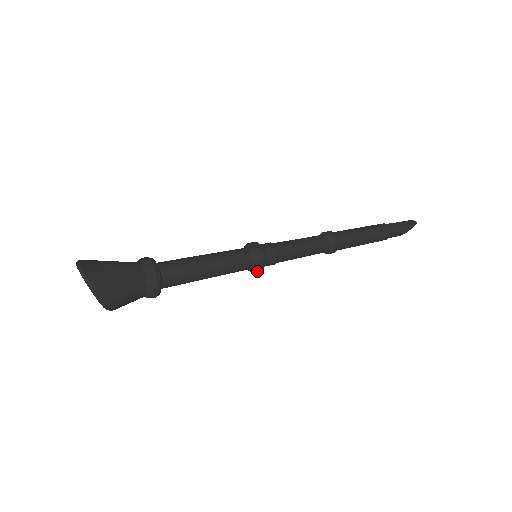
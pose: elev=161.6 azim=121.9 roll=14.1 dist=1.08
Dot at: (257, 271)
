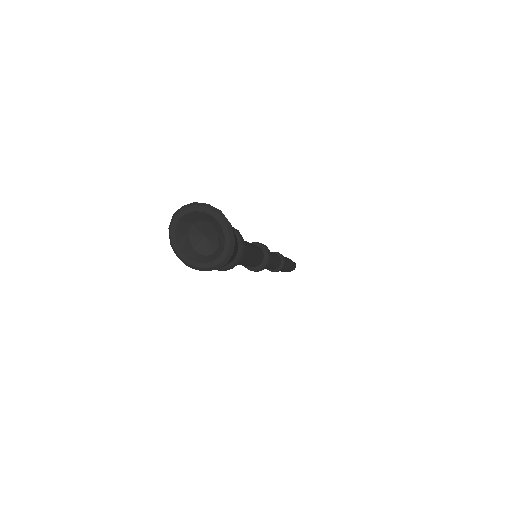
Dot at: (266, 265)
